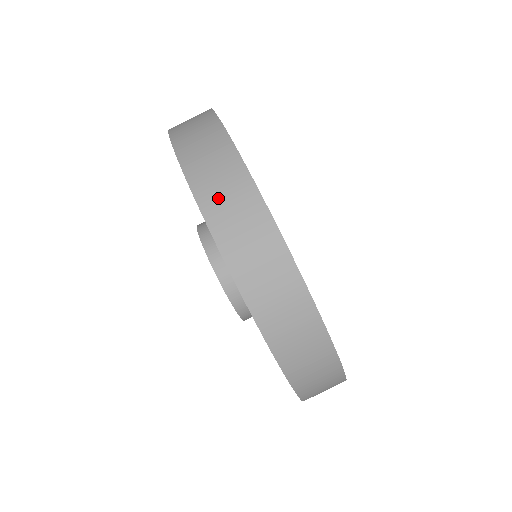
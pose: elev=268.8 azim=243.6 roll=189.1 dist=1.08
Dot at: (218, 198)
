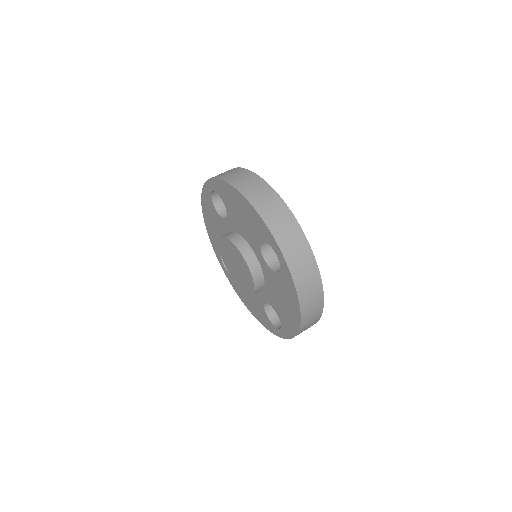
Dot at: occluded
